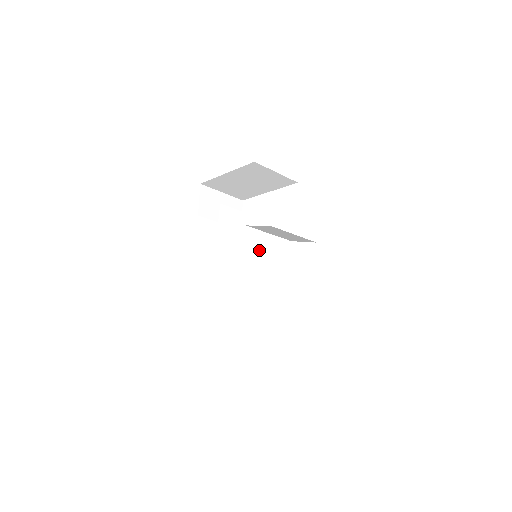
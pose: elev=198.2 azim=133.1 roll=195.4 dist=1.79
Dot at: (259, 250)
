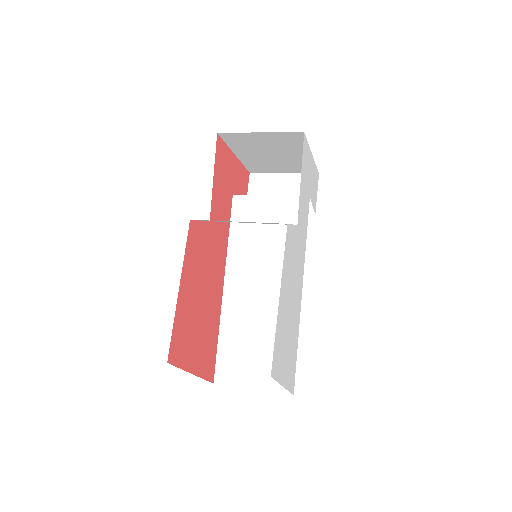
Dot at: occluded
